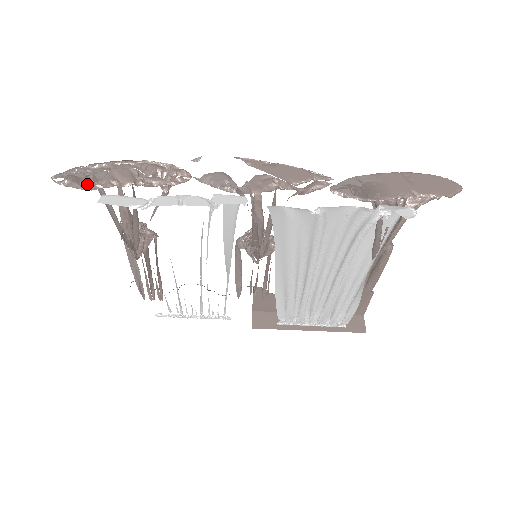
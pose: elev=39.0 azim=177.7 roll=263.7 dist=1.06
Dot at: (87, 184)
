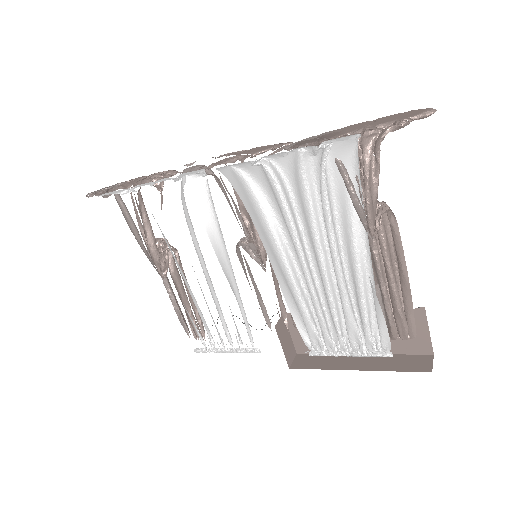
Dot at: (103, 192)
